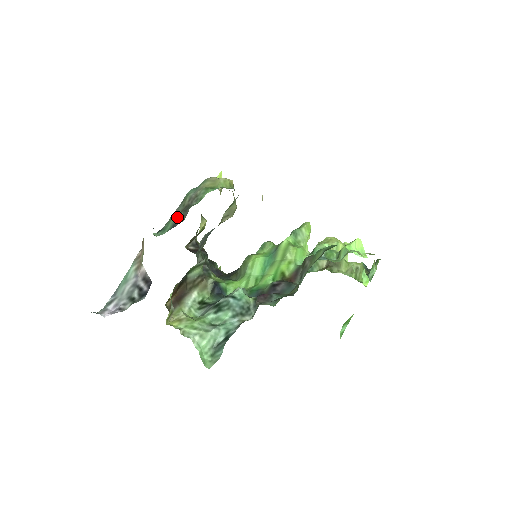
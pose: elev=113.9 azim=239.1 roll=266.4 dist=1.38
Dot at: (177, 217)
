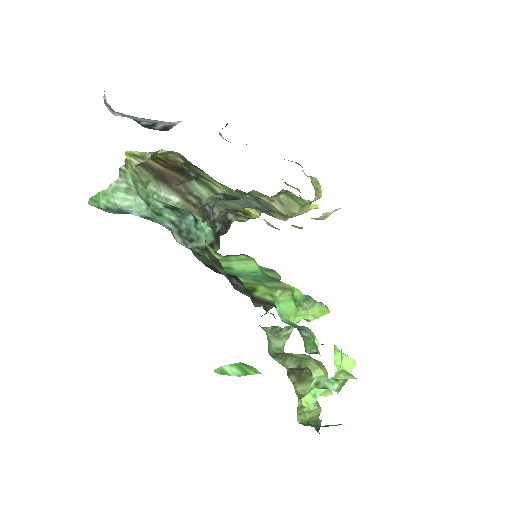
Dot at: occluded
